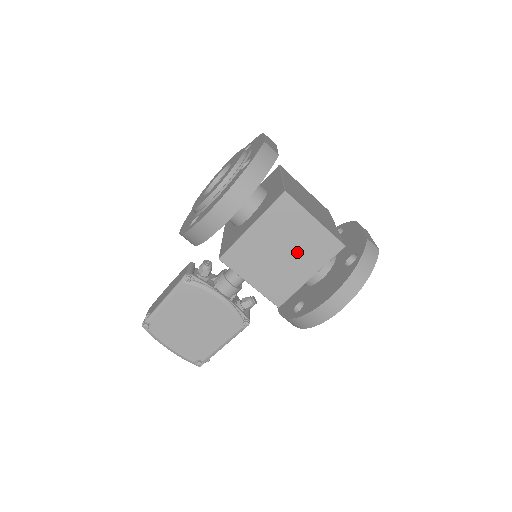
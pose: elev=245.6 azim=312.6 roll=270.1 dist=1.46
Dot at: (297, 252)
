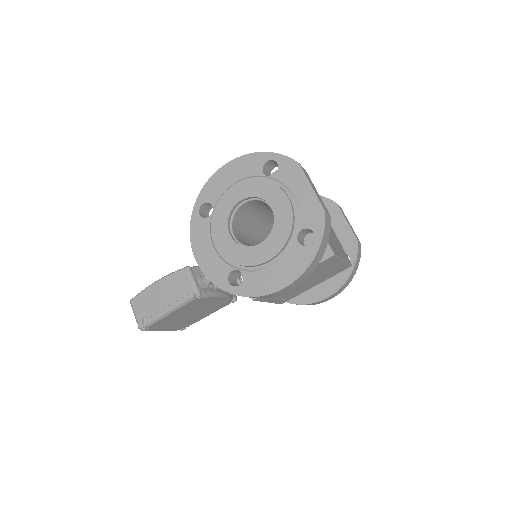
Dot at: (317, 278)
